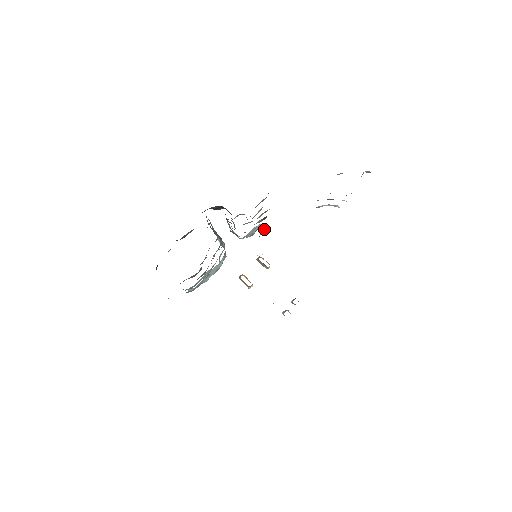
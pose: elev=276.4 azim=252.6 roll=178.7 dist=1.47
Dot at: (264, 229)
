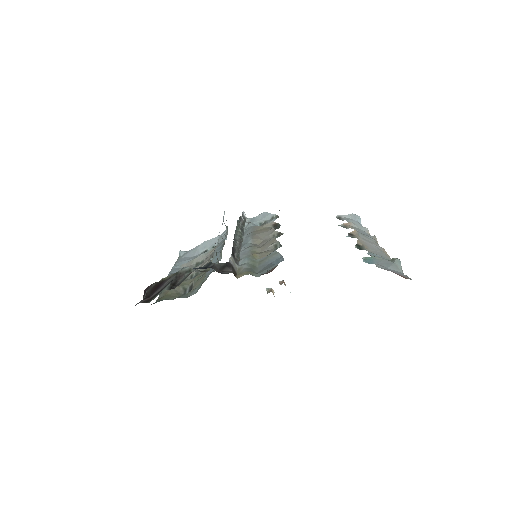
Dot at: occluded
